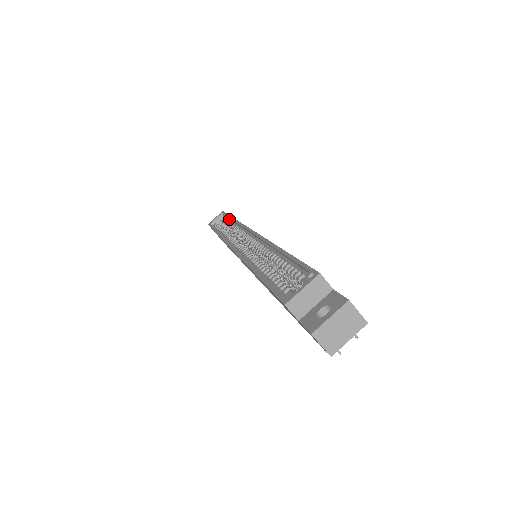
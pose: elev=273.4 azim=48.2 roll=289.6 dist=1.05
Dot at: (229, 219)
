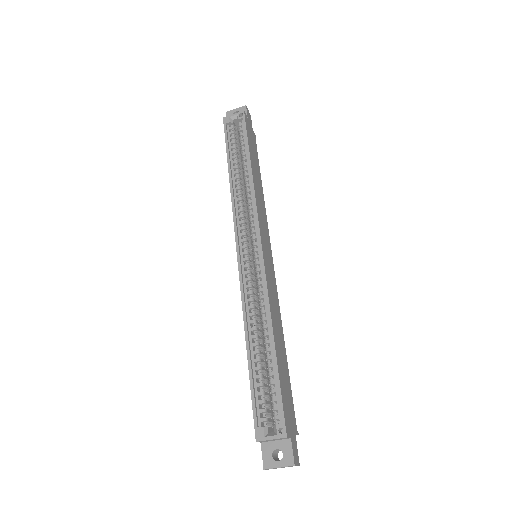
Dot at: (247, 151)
